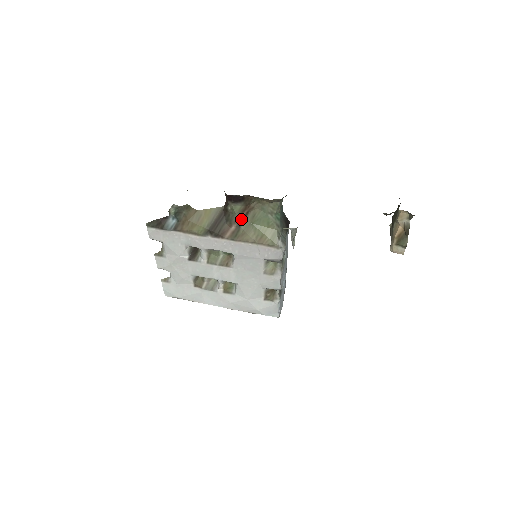
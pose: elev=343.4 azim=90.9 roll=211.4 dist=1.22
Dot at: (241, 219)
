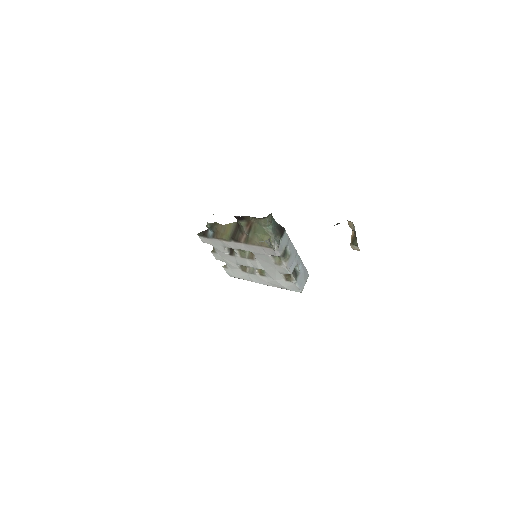
Dot at: (248, 230)
